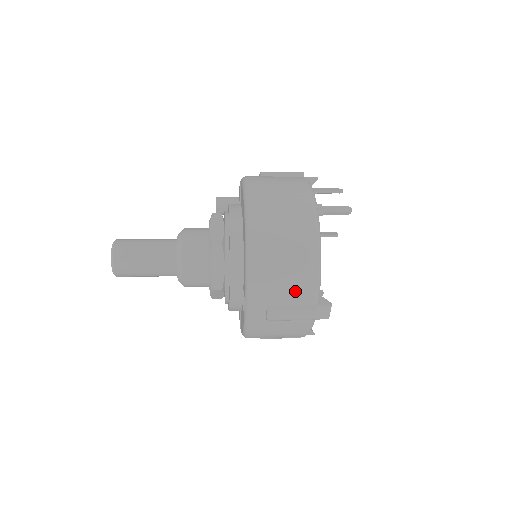
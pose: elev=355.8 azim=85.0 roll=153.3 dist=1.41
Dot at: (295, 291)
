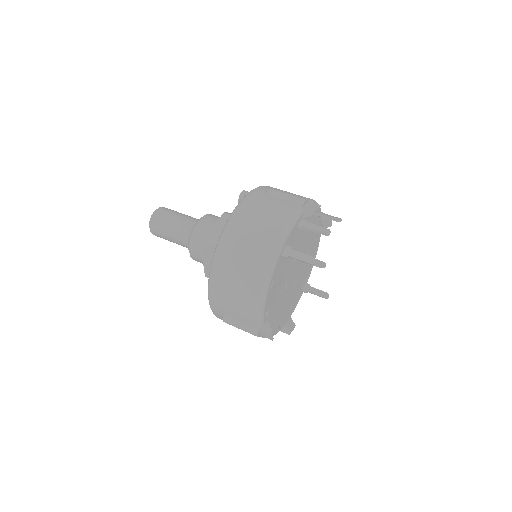
Dot at: (241, 313)
